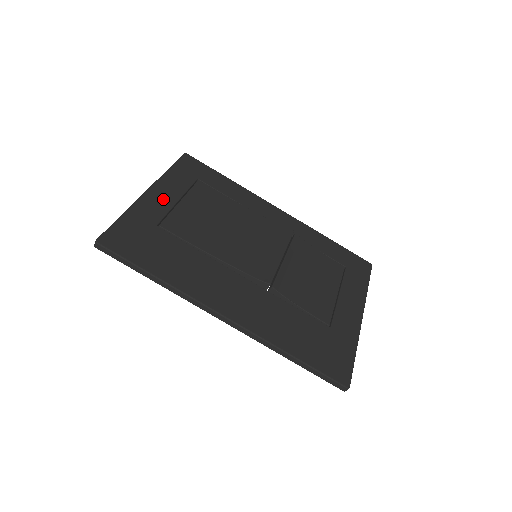
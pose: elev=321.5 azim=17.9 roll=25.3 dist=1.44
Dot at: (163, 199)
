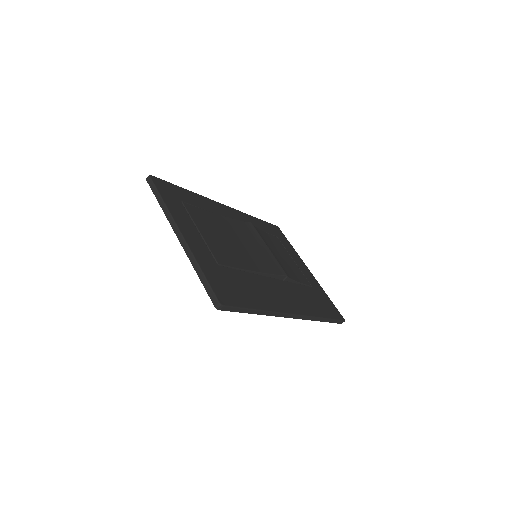
Dot at: (194, 236)
